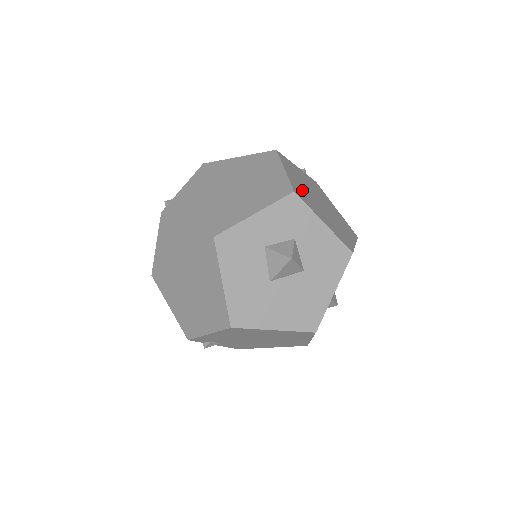
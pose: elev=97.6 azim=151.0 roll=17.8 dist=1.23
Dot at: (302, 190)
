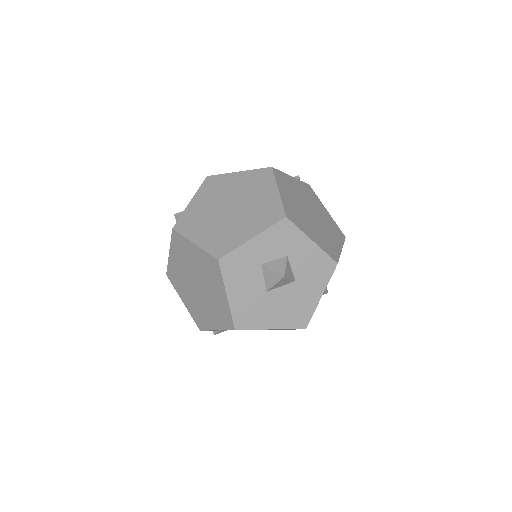
Dot at: (294, 209)
